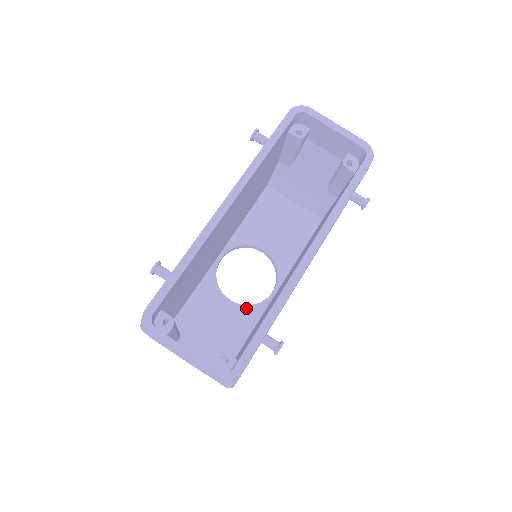
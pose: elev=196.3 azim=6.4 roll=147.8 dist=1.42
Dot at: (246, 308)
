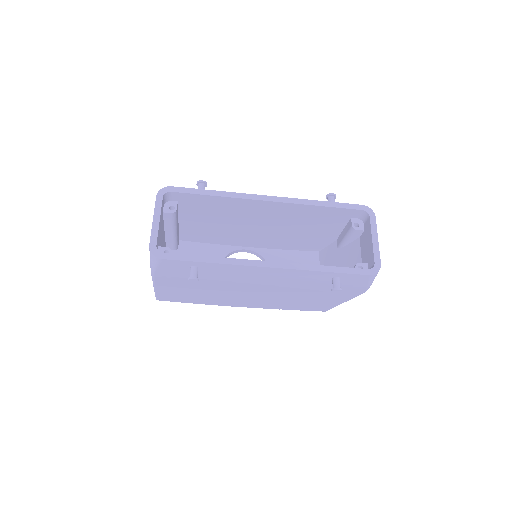
Dot at: occluded
